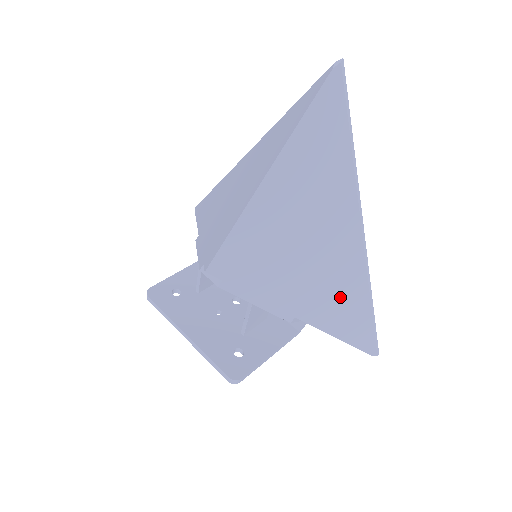
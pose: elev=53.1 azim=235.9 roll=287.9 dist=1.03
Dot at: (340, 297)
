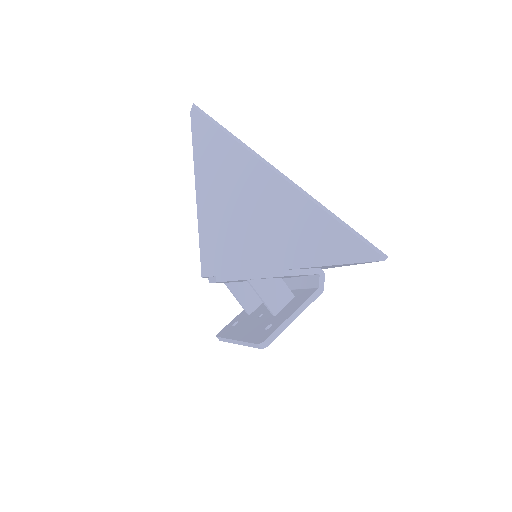
Dot at: (306, 231)
